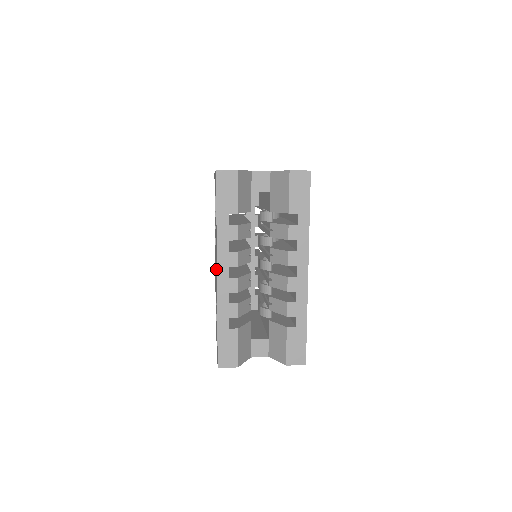
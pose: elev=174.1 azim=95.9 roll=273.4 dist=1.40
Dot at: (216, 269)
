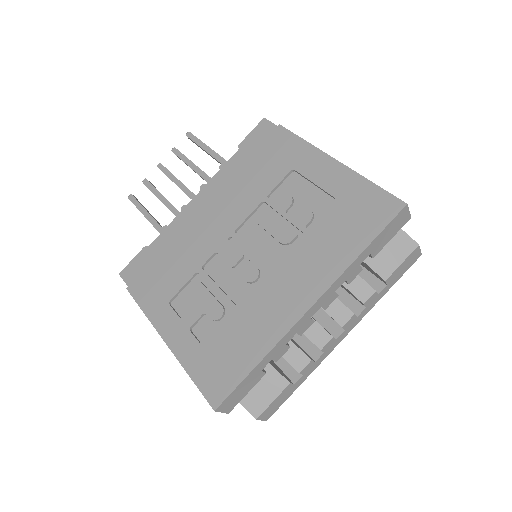
Dot at: (284, 286)
